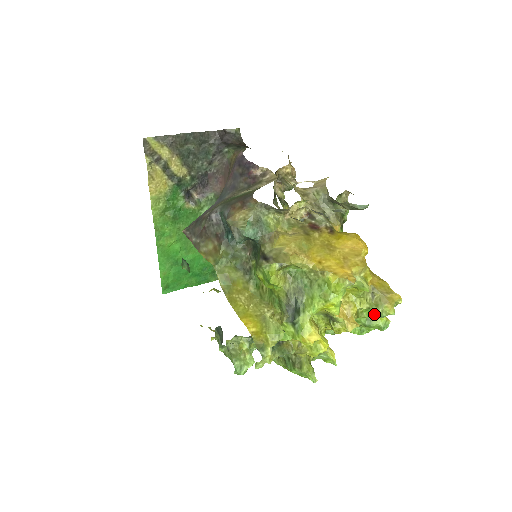
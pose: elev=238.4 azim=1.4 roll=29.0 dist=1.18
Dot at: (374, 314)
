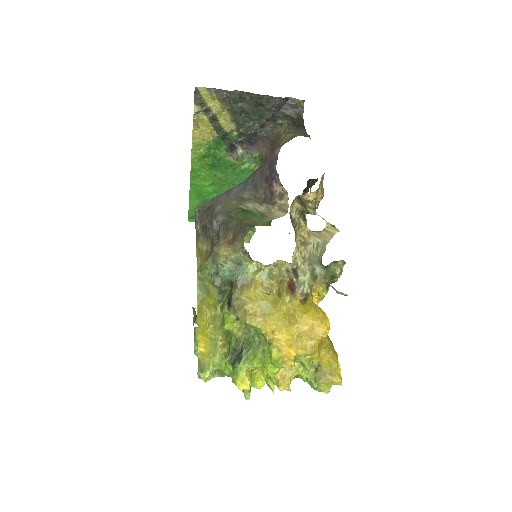
Dot at: (311, 384)
